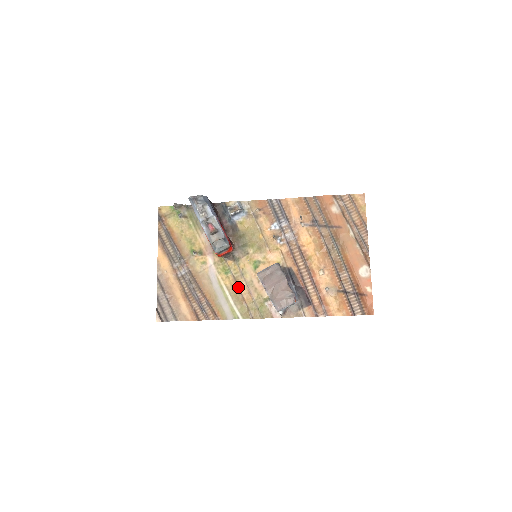
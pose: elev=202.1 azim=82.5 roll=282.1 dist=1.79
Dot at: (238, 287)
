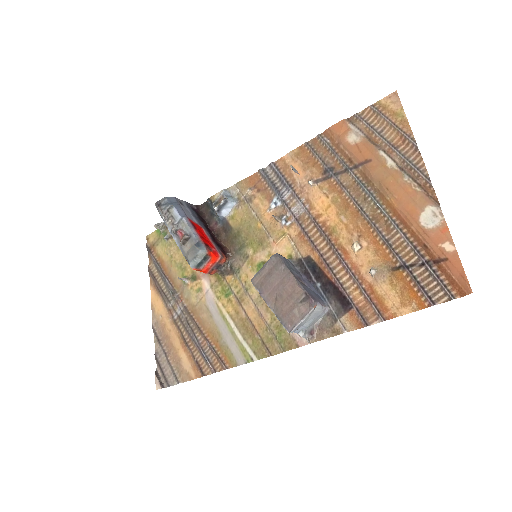
Dot at: (244, 311)
